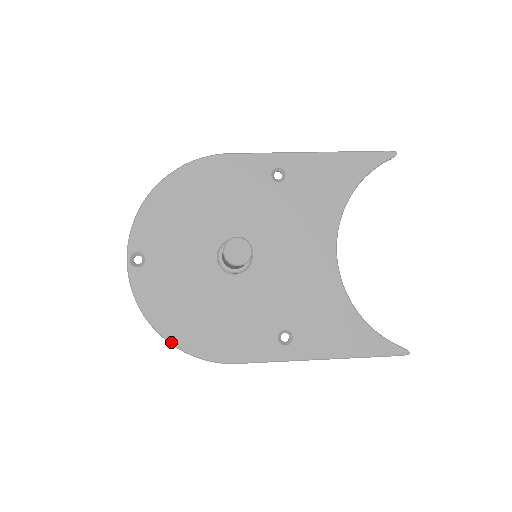
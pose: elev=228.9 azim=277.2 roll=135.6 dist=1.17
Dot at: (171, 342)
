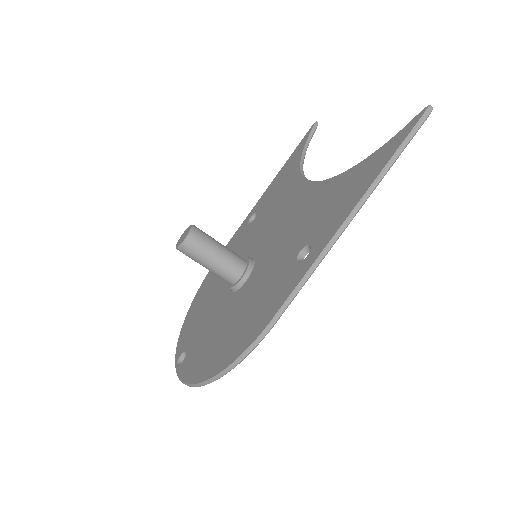
Dot at: (213, 376)
